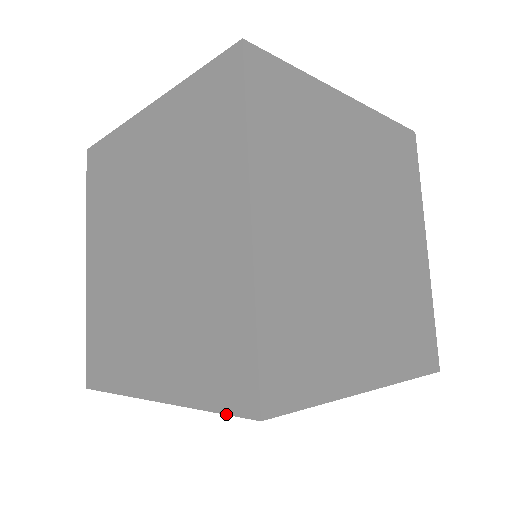
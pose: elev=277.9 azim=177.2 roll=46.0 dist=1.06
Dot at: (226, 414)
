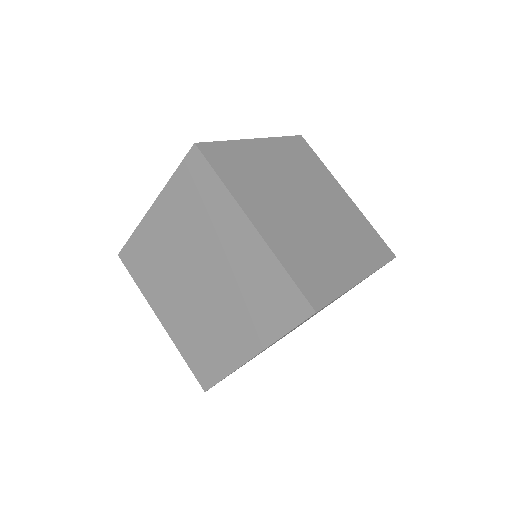
Dot at: (193, 373)
